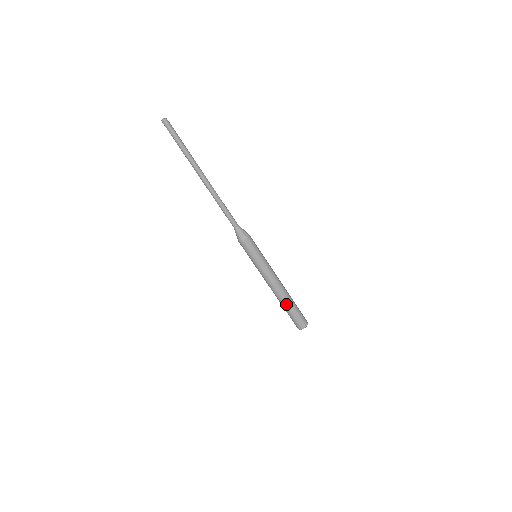
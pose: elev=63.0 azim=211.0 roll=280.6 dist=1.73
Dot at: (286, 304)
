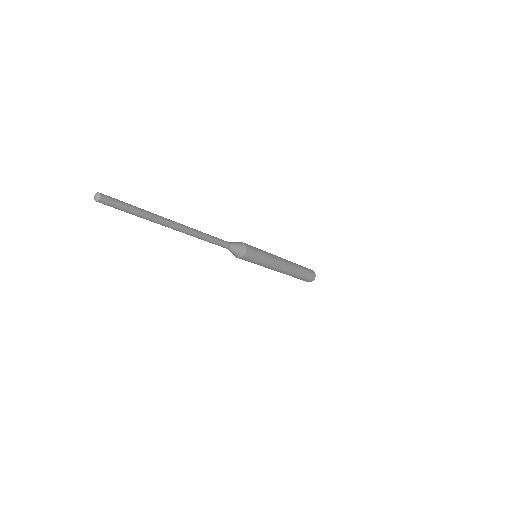
Dot at: occluded
